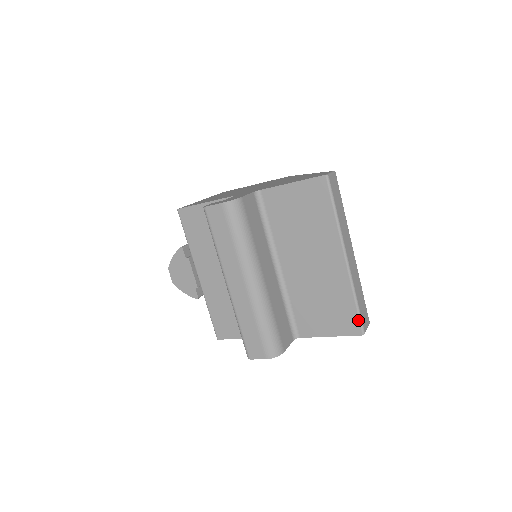
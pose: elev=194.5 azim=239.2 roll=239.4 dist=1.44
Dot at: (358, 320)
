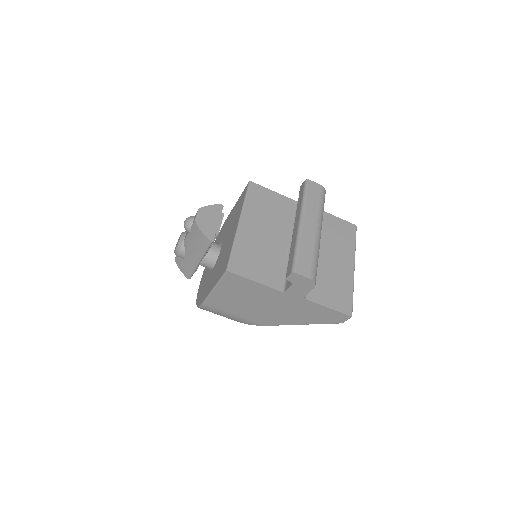
Dot at: (351, 306)
